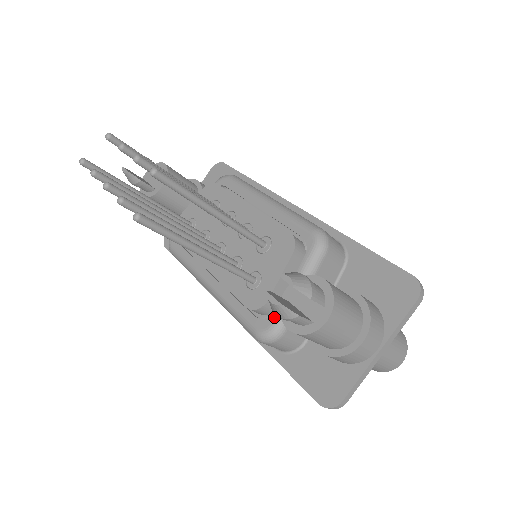
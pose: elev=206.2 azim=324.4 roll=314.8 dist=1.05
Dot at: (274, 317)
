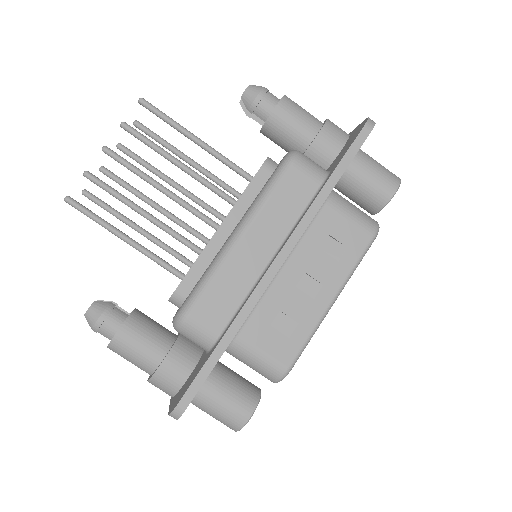
Dot at: occluded
